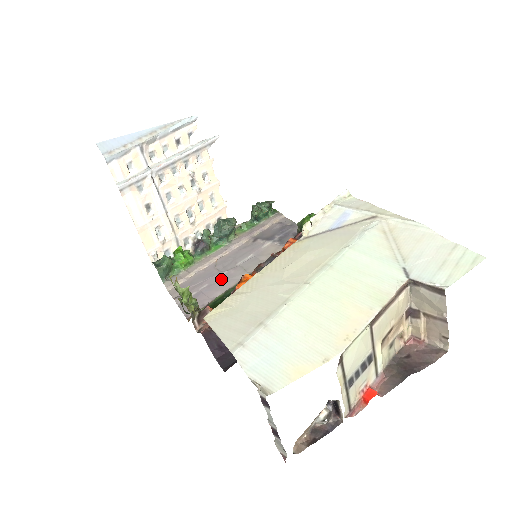
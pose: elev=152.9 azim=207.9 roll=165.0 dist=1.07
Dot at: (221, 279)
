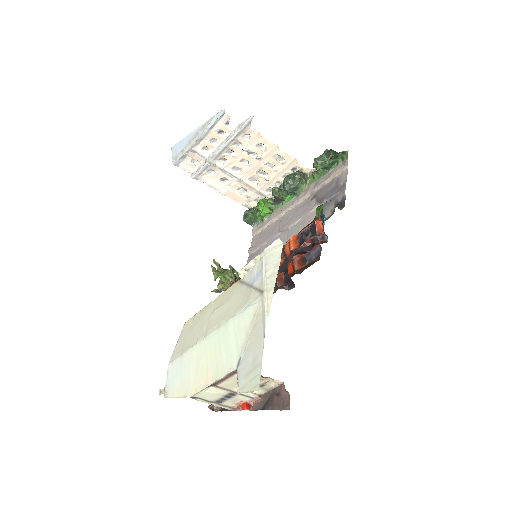
Dot at: occluded
